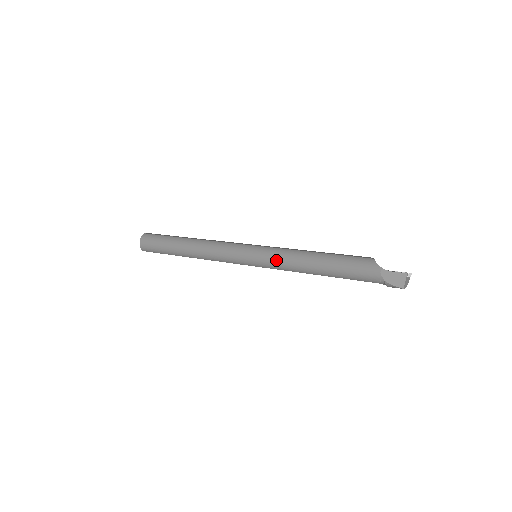
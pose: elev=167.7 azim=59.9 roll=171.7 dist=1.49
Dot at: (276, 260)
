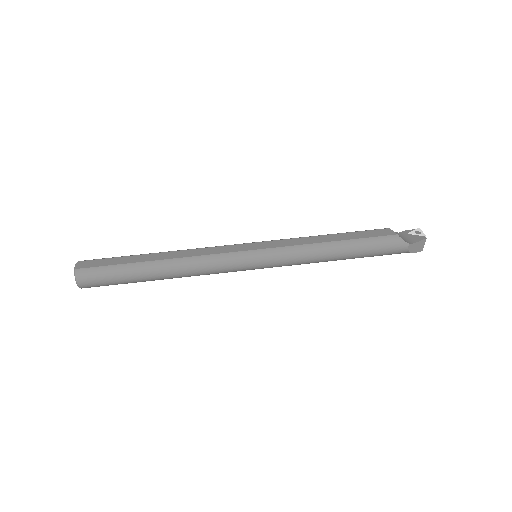
Dot at: (292, 261)
